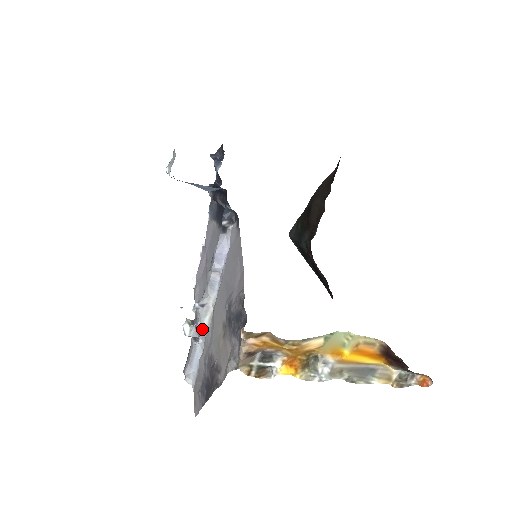
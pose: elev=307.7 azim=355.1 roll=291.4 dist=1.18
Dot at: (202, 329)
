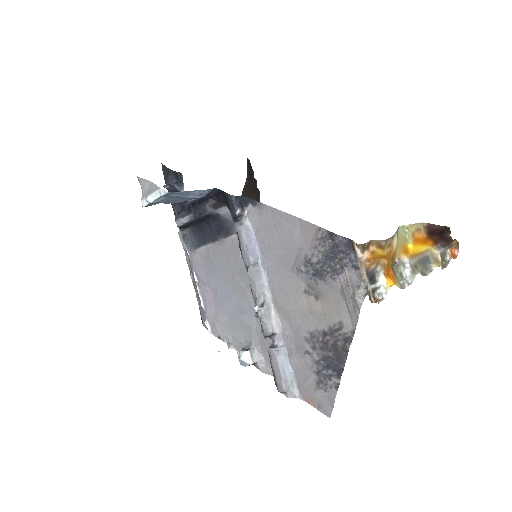
Dot at: (274, 330)
